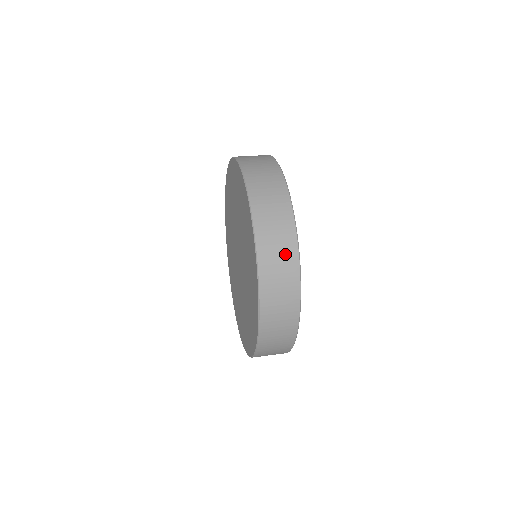
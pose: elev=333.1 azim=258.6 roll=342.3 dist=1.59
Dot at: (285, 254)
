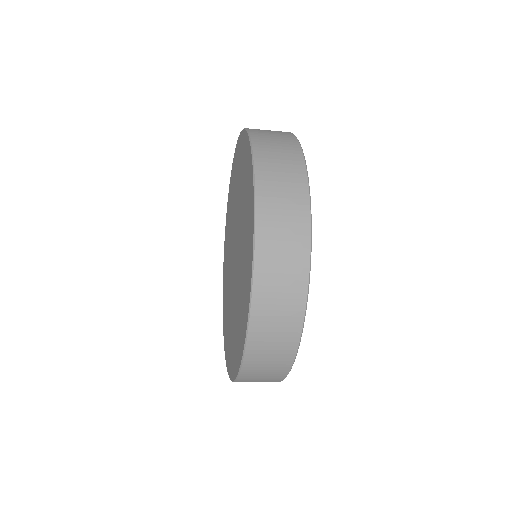
Dot at: (292, 261)
